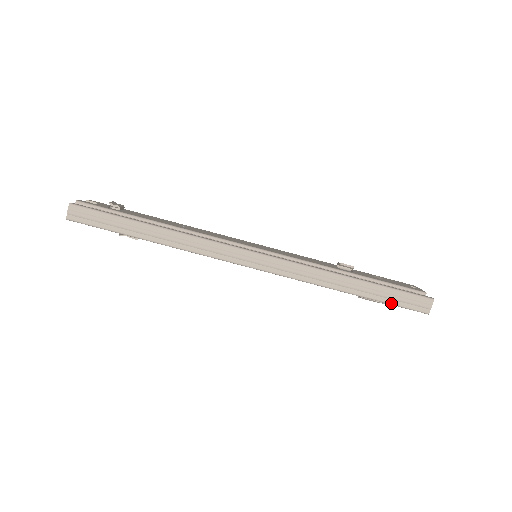
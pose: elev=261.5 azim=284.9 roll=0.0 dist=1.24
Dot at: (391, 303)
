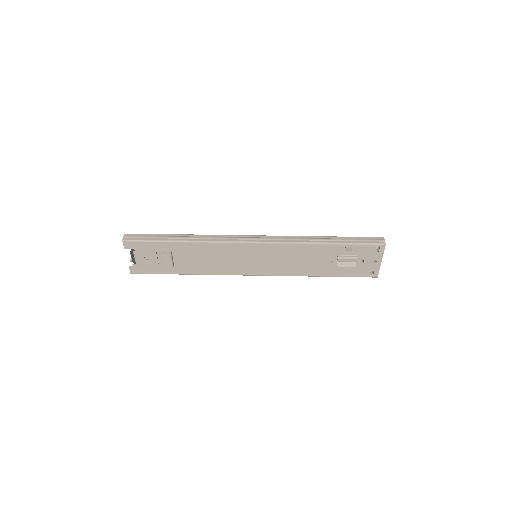
Dot at: (357, 243)
